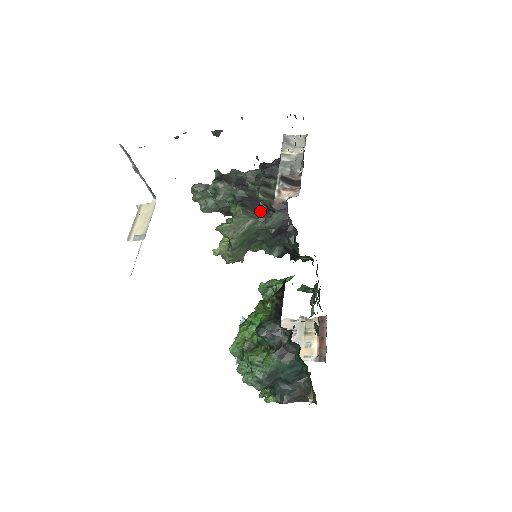
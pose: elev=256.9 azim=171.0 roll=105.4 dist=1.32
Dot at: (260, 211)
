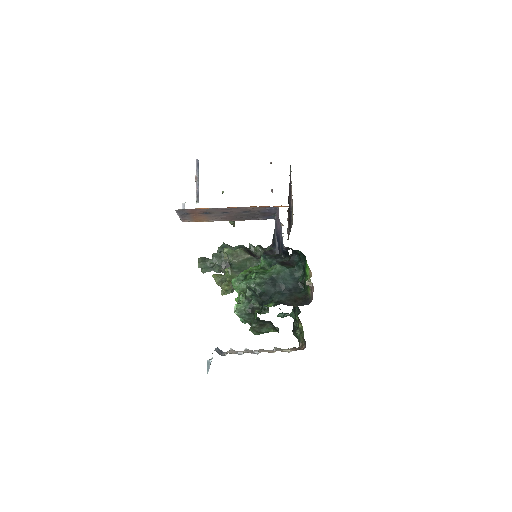
Dot at: occluded
